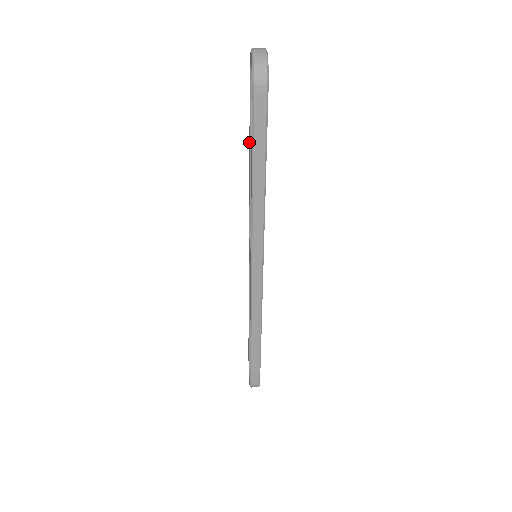
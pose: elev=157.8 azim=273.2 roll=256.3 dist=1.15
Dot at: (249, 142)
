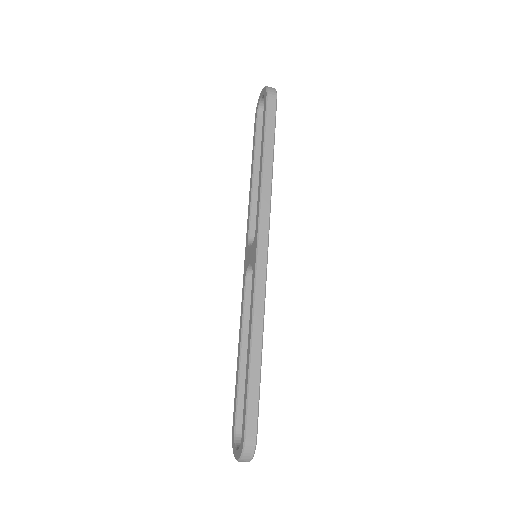
Dot at: (251, 164)
